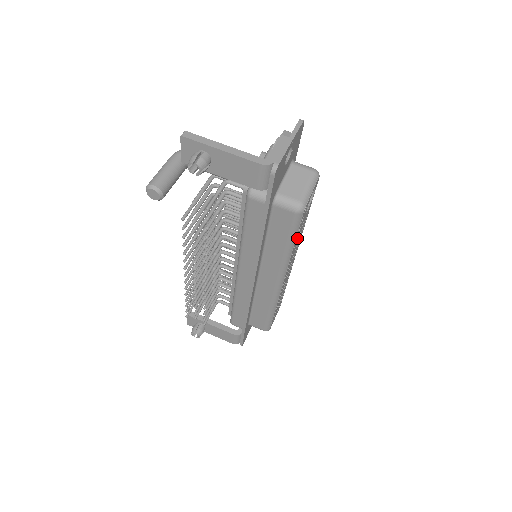
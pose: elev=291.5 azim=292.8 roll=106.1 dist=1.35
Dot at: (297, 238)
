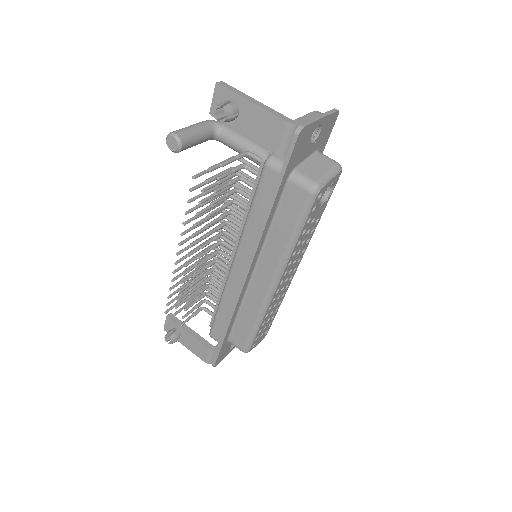
Dot at: (304, 233)
